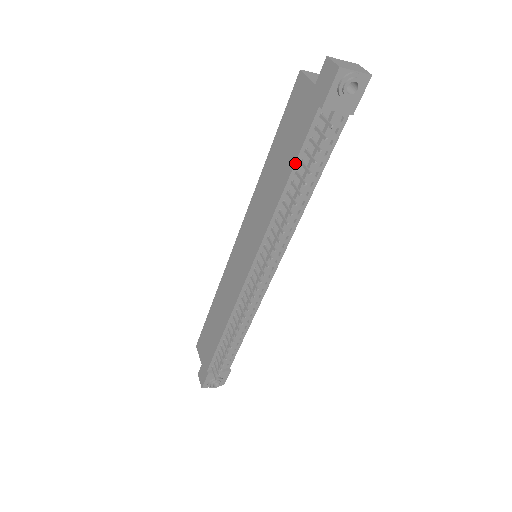
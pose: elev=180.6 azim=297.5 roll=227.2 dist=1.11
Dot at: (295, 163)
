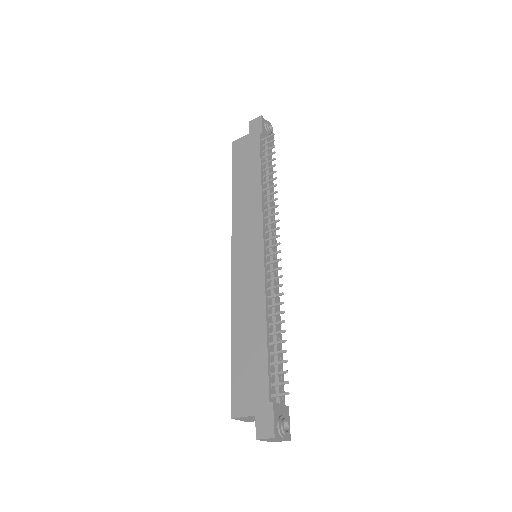
Dot at: (260, 164)
